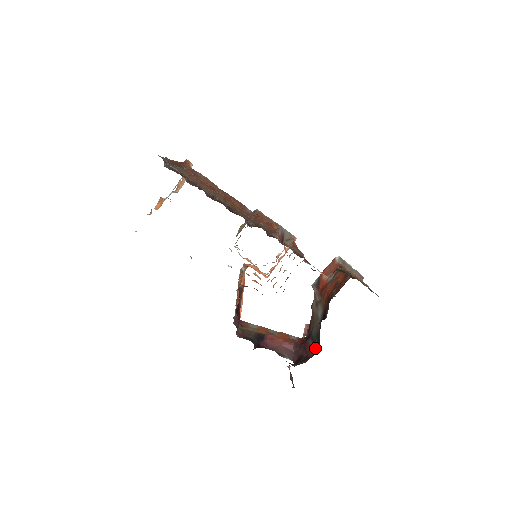
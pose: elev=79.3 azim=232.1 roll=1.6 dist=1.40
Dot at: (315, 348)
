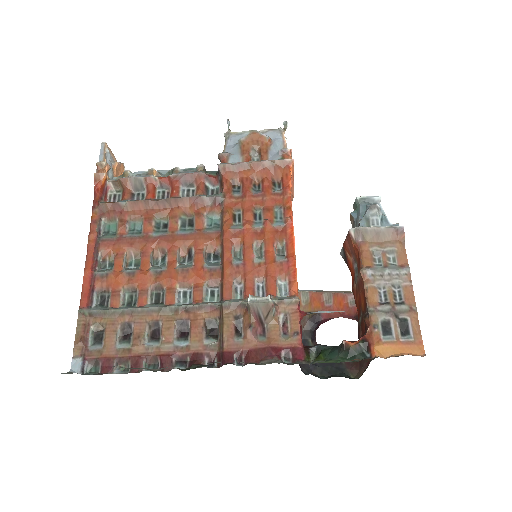
Dot at: occluded
